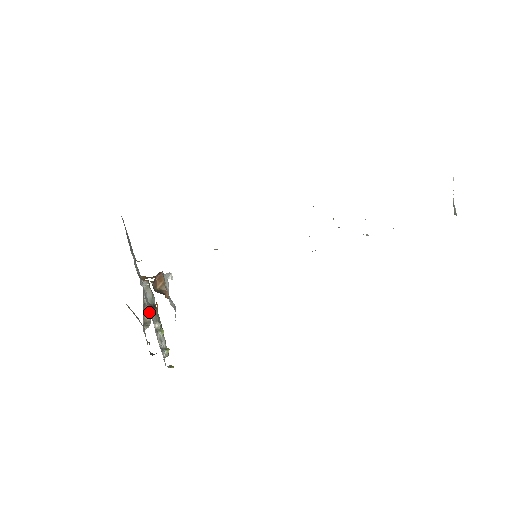
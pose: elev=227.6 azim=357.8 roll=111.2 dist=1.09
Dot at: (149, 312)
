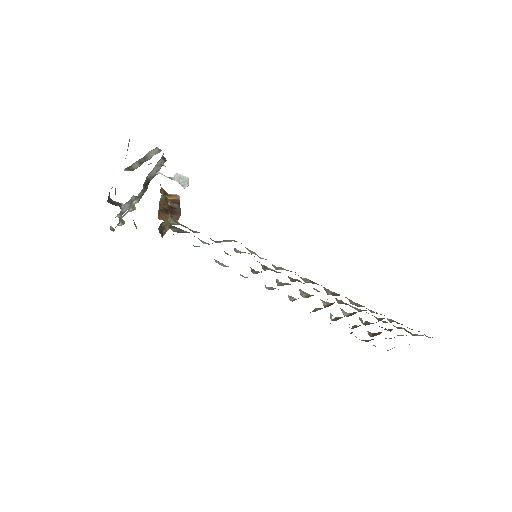
Dot at: (141, 164)
